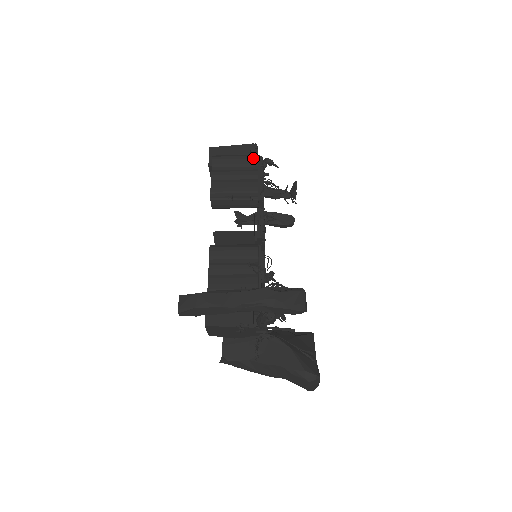
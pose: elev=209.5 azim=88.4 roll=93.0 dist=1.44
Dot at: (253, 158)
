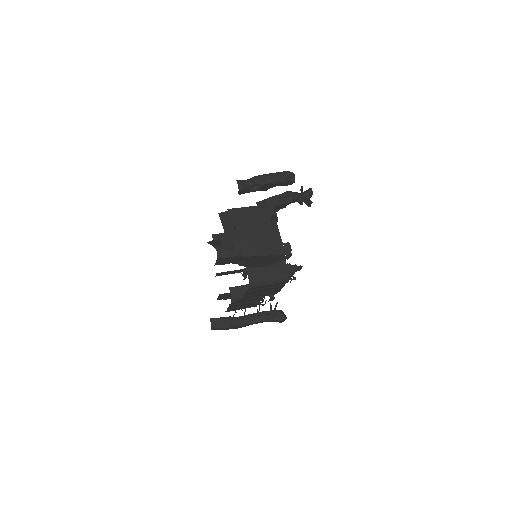
Dot at: occluded
